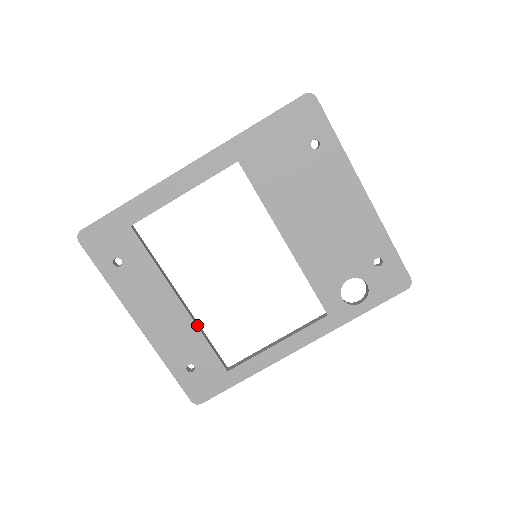
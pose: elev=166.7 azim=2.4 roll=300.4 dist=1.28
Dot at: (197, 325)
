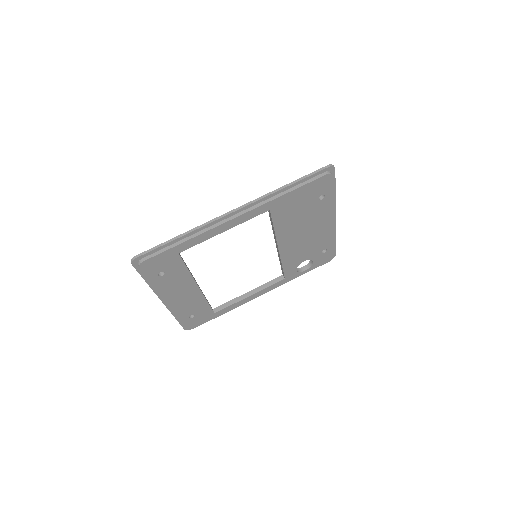
Dot at: (204, 296)
